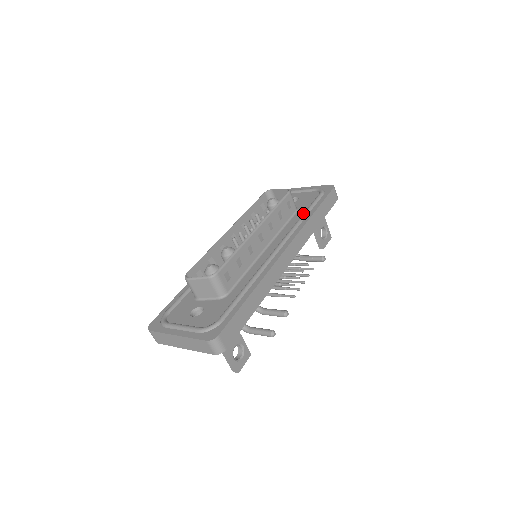
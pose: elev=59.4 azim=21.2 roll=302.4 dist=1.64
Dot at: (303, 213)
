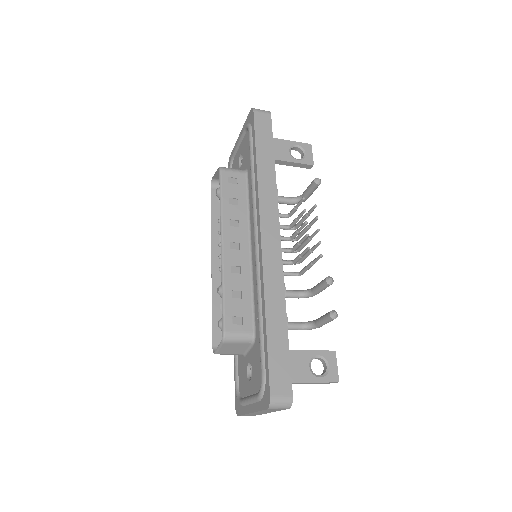
Dot at: occluded
